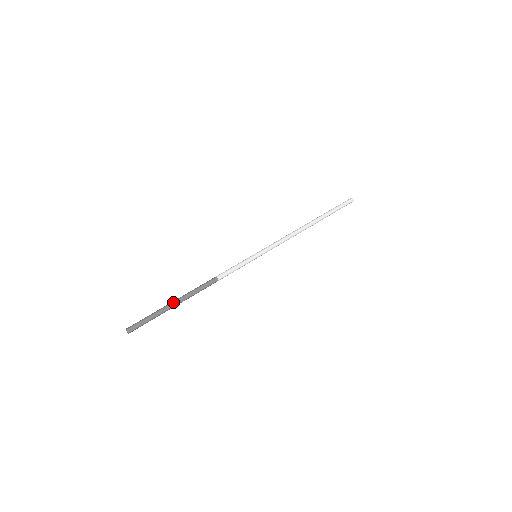
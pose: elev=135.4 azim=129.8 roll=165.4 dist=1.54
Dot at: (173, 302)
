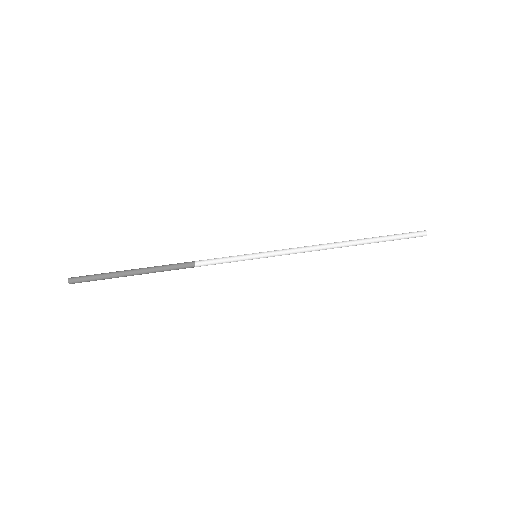
Dot at: (131, 270)
